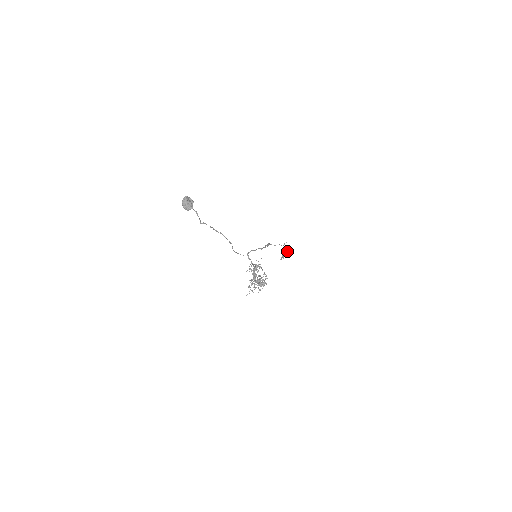
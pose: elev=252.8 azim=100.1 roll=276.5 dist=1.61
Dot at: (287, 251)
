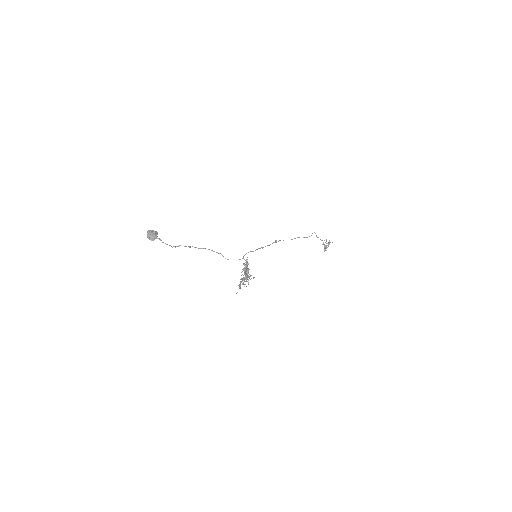
Dot at: (329, 240)
